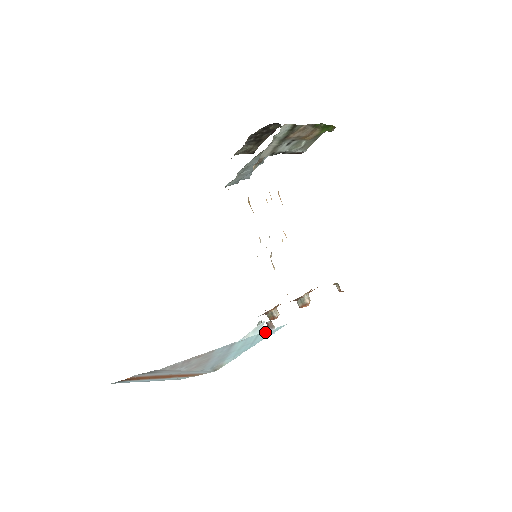
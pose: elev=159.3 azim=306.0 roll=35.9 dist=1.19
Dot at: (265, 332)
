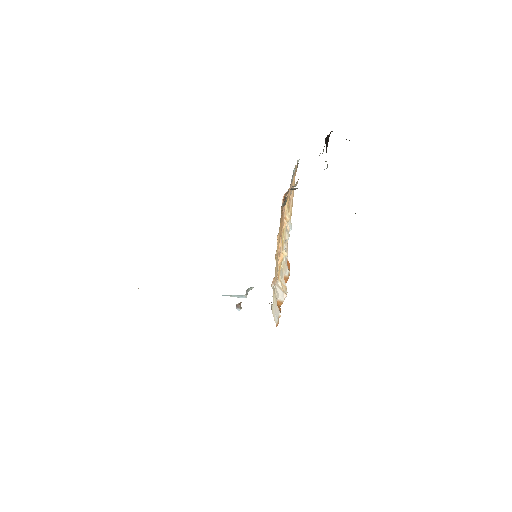
Dot at: occluded
